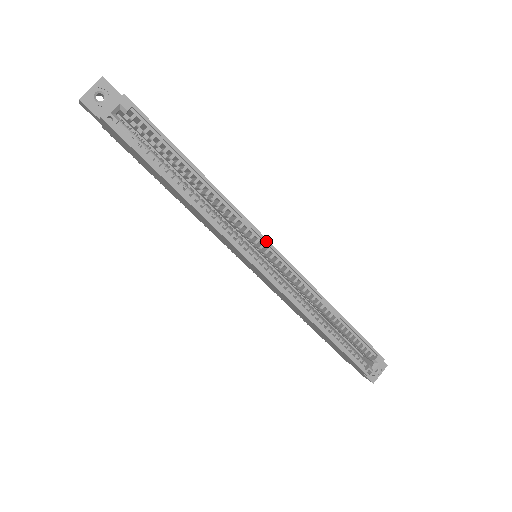
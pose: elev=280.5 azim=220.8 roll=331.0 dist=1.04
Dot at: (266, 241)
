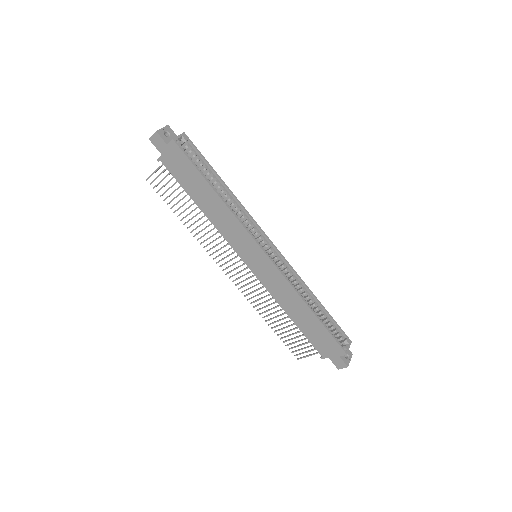
Dot at: (267, 237)
